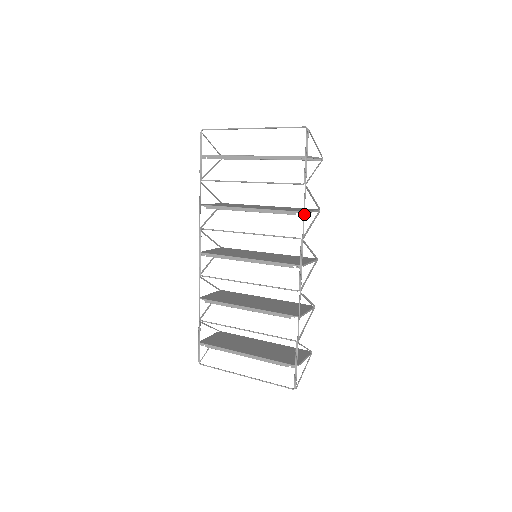
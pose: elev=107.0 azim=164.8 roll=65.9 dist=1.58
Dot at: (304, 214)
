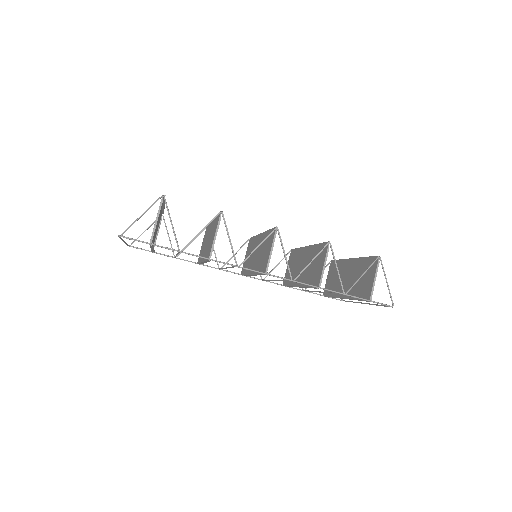
Dot at: occluded
